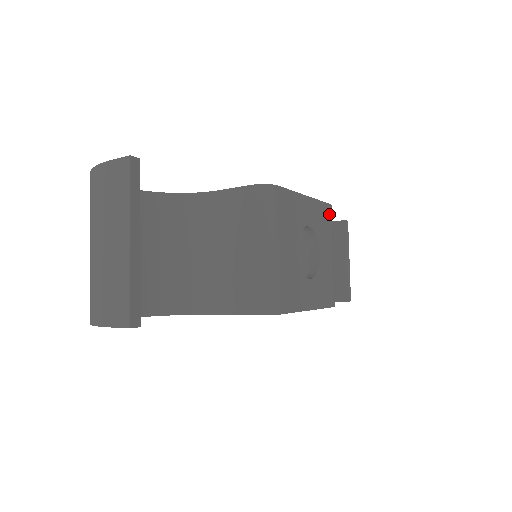
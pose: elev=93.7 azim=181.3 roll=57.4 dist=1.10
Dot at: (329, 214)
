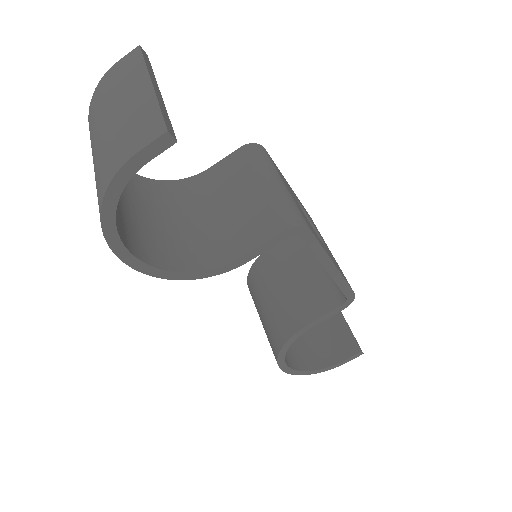
Dot at: occluded
